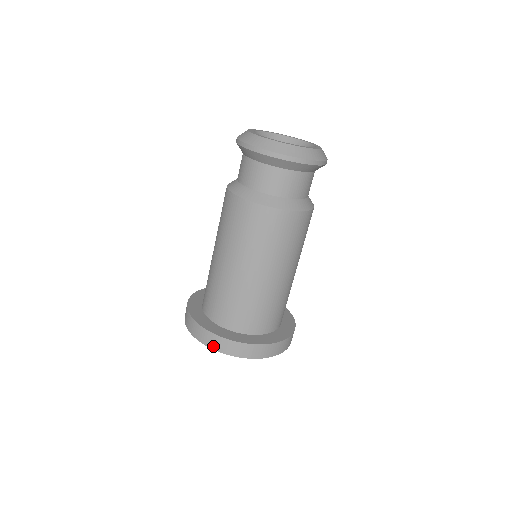
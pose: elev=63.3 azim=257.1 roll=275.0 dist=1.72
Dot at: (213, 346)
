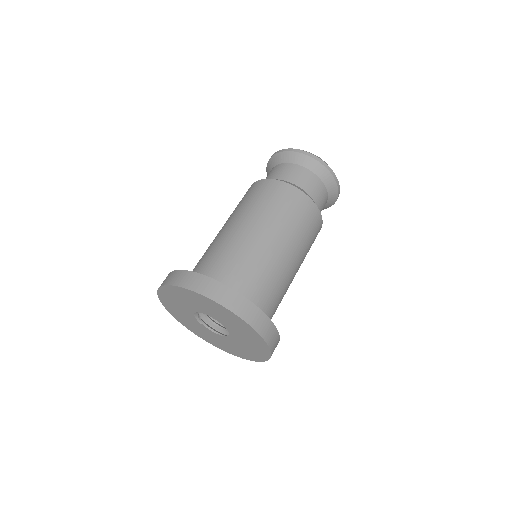
Dot at: (233, 307)
